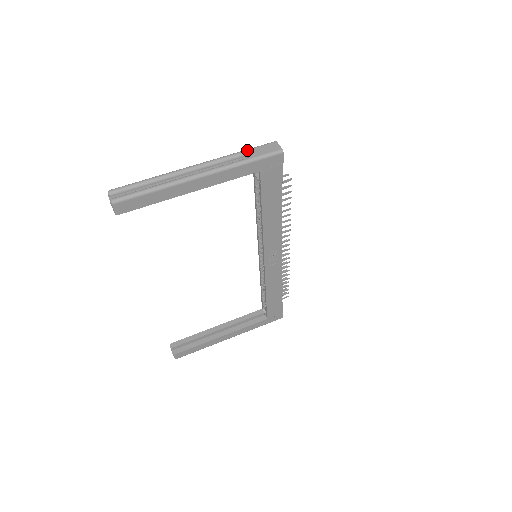
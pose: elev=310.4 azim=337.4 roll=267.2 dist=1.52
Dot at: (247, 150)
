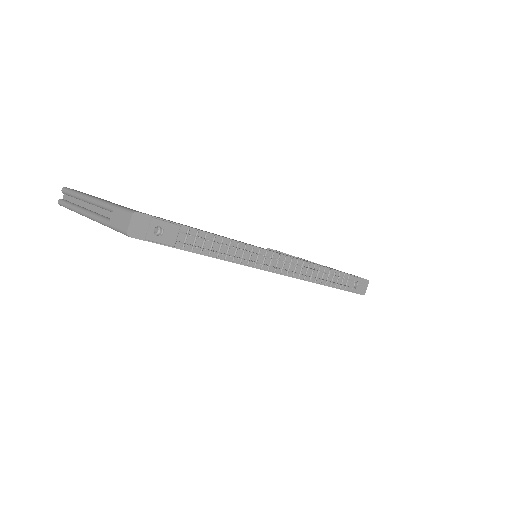
Dot at: (114, 209)
